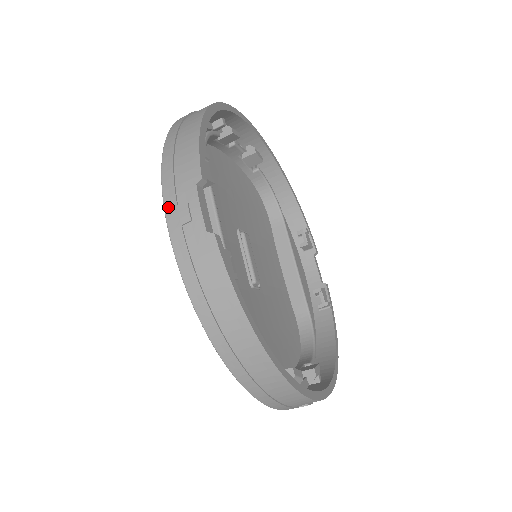
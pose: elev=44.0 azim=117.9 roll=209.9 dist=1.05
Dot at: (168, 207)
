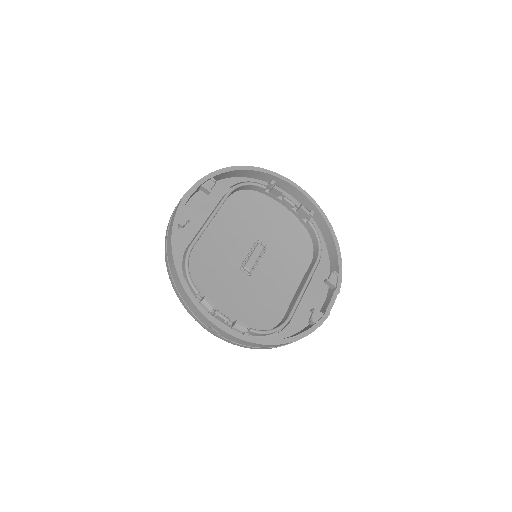
Dot at: occluded
